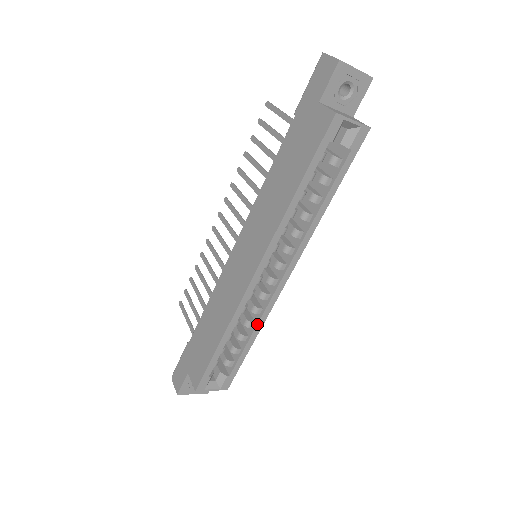
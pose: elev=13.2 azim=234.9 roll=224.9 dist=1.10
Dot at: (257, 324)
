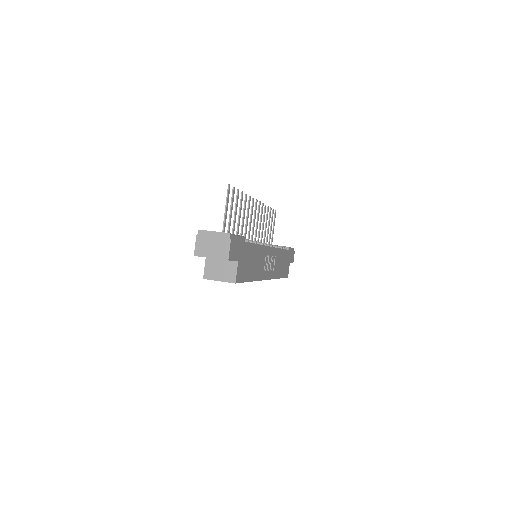
Dot at: occluded
